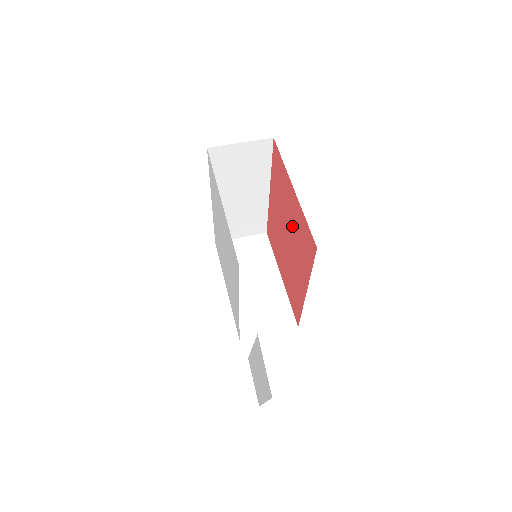
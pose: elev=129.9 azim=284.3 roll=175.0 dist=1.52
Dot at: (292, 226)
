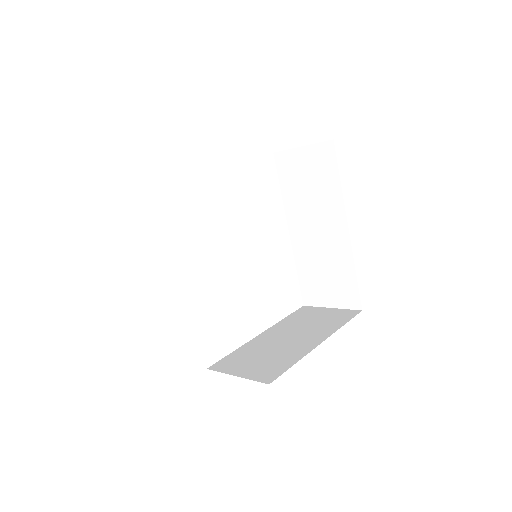
Dot at: occluded
